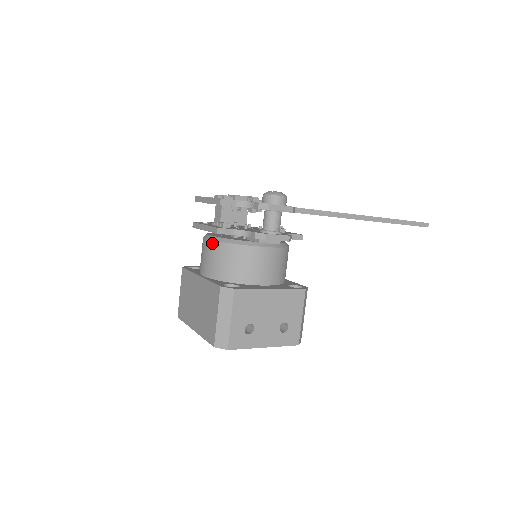
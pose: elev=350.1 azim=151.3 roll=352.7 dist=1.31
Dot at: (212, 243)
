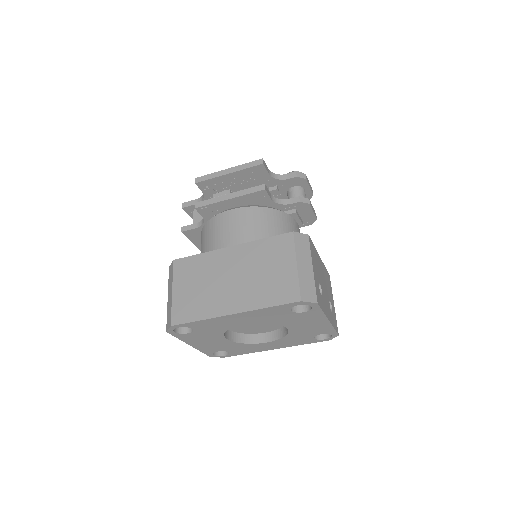
Dot at: (245, 209)
